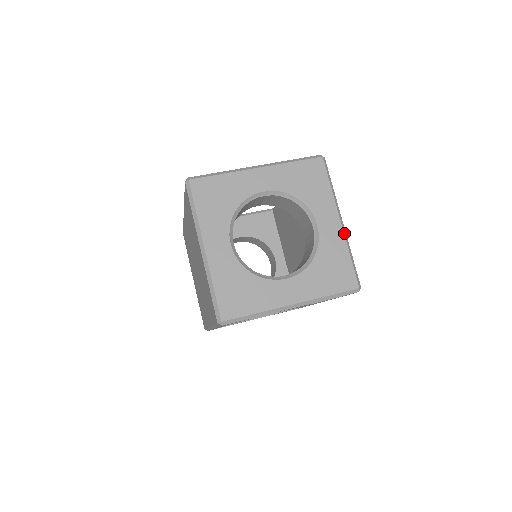
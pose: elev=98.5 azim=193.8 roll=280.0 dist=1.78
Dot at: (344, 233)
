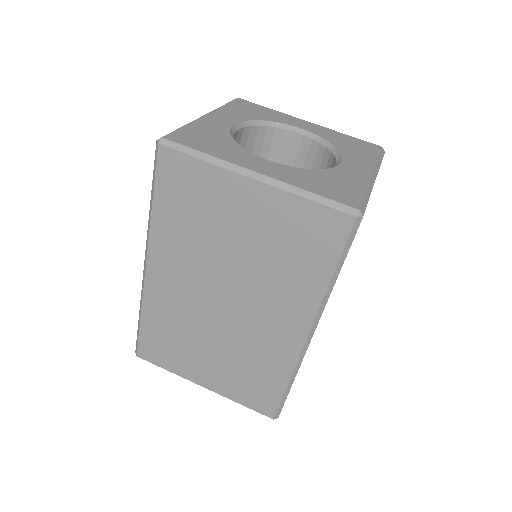
Dot at: (321, 127)
